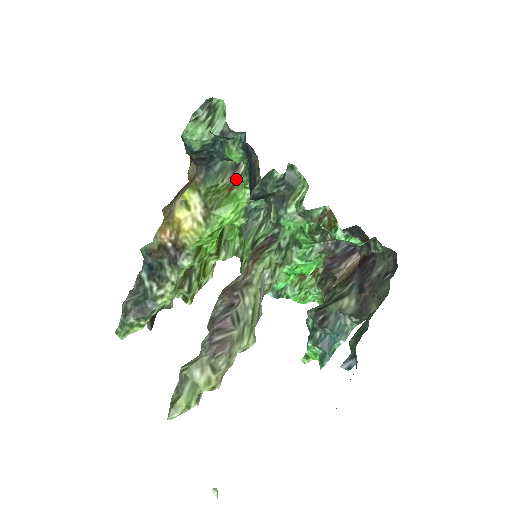
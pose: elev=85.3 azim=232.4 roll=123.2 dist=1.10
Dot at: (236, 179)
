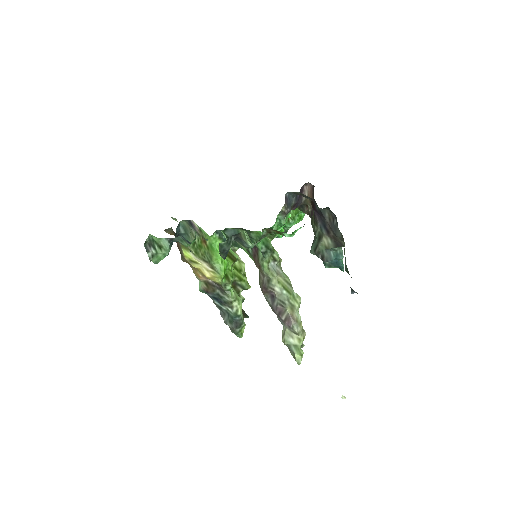
Dot at: (200, 233)
